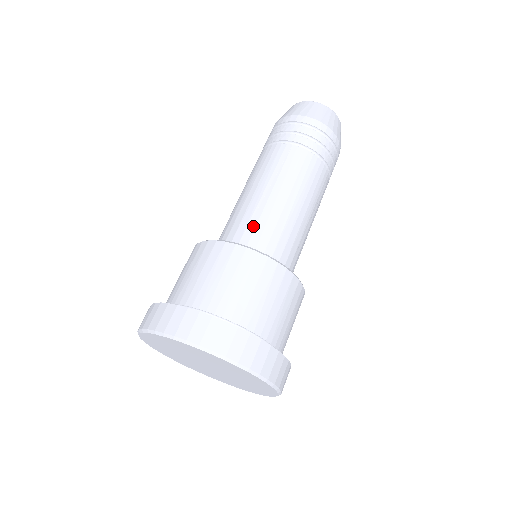
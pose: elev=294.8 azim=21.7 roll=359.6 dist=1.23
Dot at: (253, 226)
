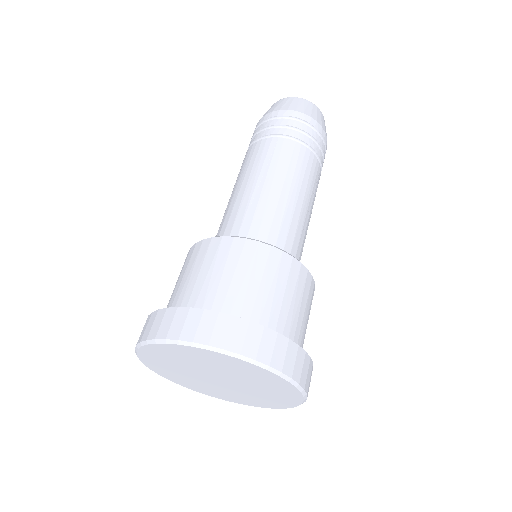
Dot at: (249, 220)
